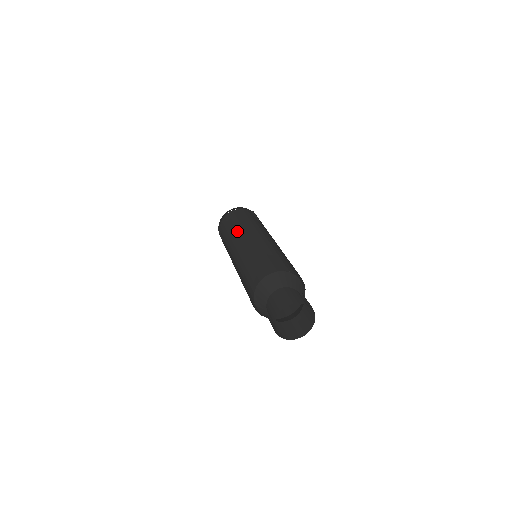
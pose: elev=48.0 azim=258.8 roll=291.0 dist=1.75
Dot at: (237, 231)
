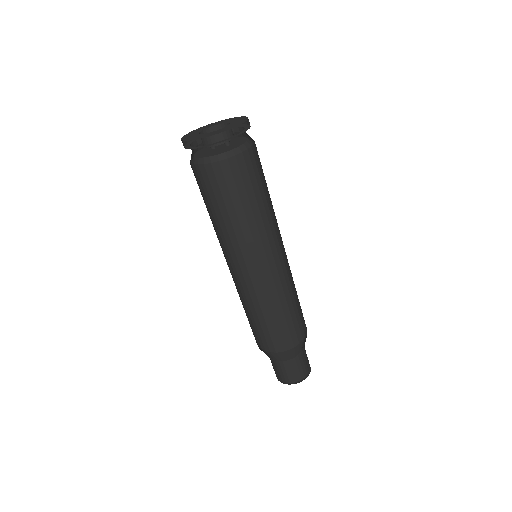
Dot at: (220, 238)
